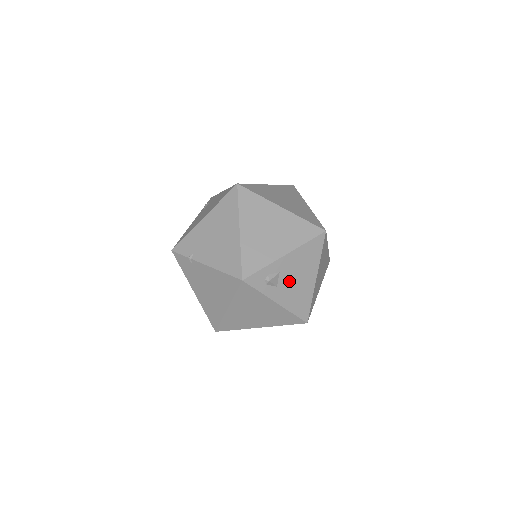
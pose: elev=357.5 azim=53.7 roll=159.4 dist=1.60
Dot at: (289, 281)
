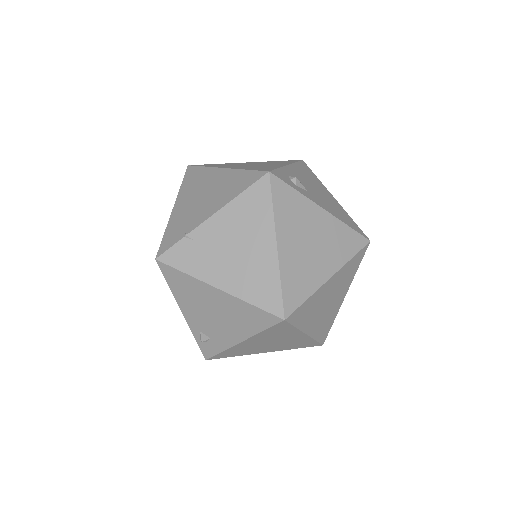
Dot at: (313, 191)
